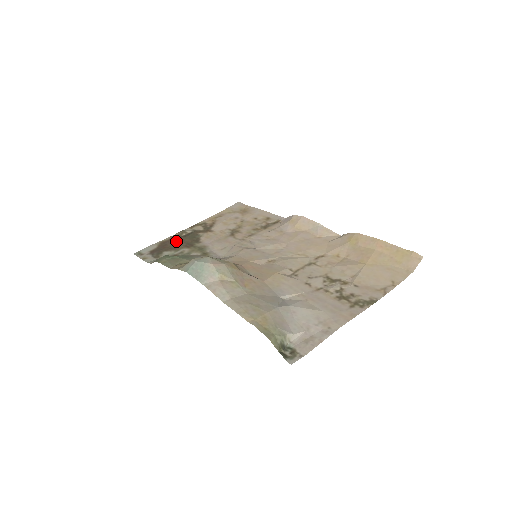
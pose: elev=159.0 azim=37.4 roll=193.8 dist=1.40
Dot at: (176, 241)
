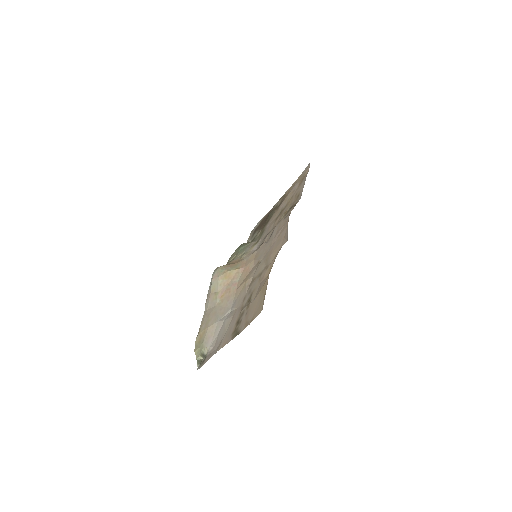
Dot at: (265, 219)
